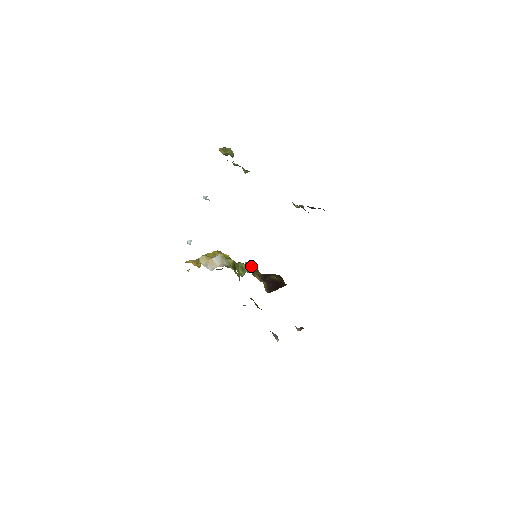
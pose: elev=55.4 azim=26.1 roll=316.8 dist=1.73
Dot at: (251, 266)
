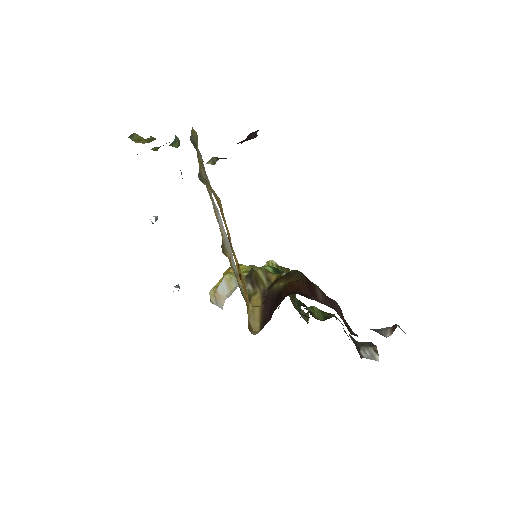
Dot at: (248, 282)
